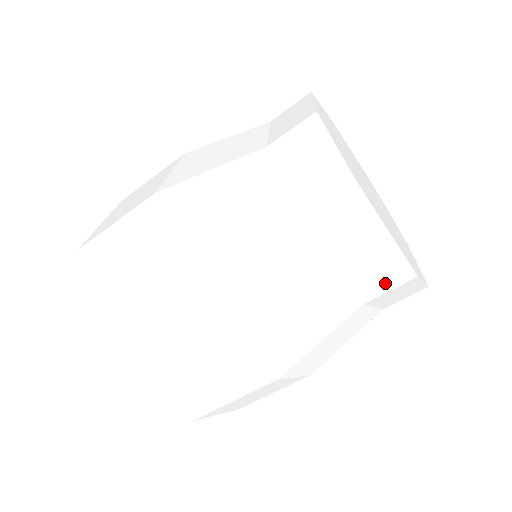
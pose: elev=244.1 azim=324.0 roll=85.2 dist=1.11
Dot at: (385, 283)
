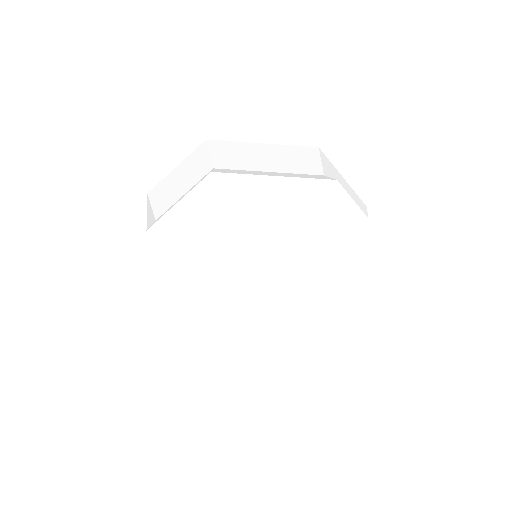
Dot at: occluded
